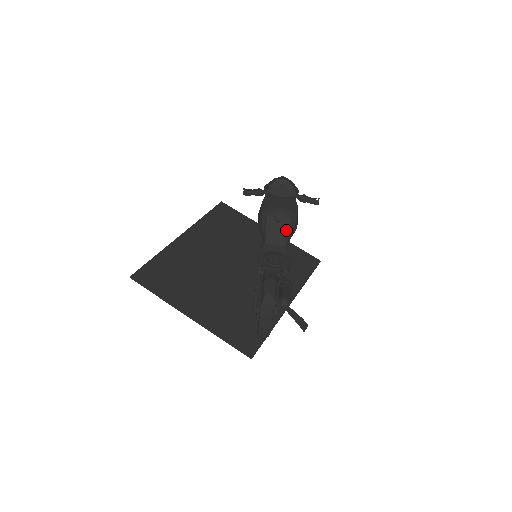
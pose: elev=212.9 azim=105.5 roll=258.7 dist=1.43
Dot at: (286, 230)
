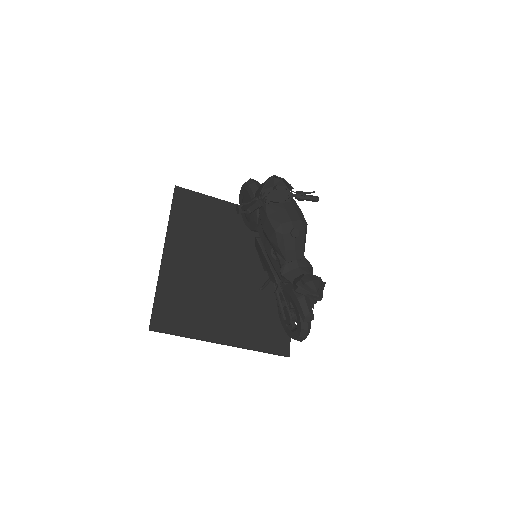
Dot at: (302, 242)
